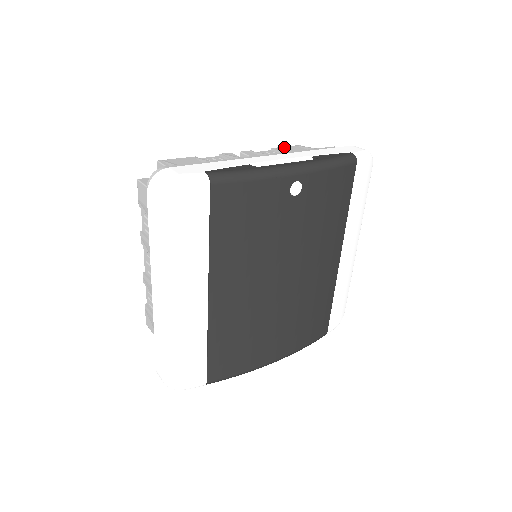
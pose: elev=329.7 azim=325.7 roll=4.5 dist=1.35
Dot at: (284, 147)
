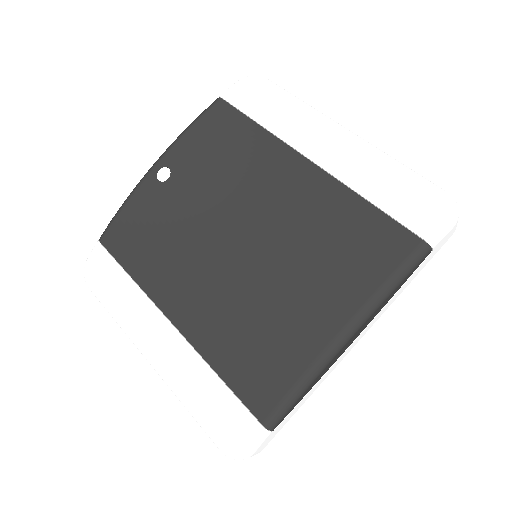
Dot at: occluded
